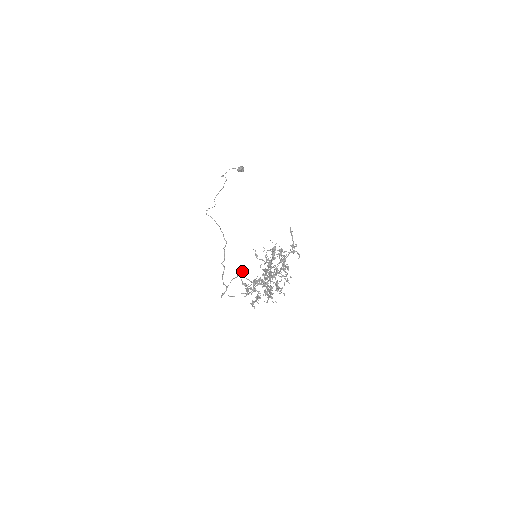
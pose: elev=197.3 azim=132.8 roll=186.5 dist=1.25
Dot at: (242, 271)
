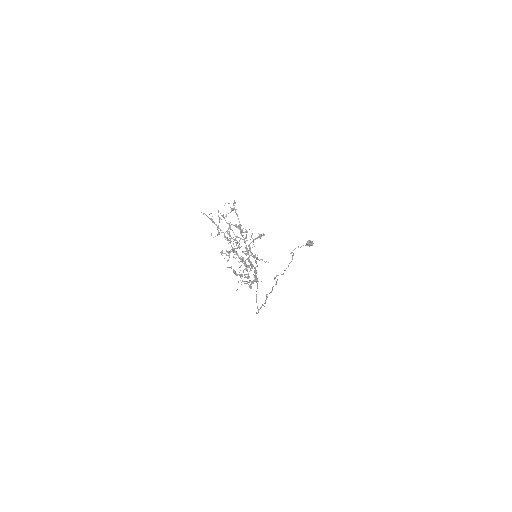
Dot at: occluded
